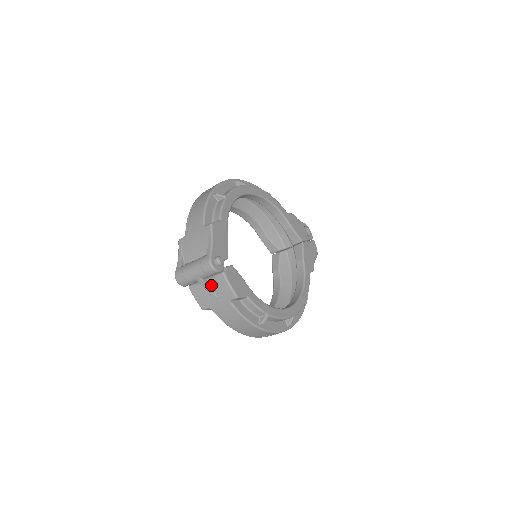
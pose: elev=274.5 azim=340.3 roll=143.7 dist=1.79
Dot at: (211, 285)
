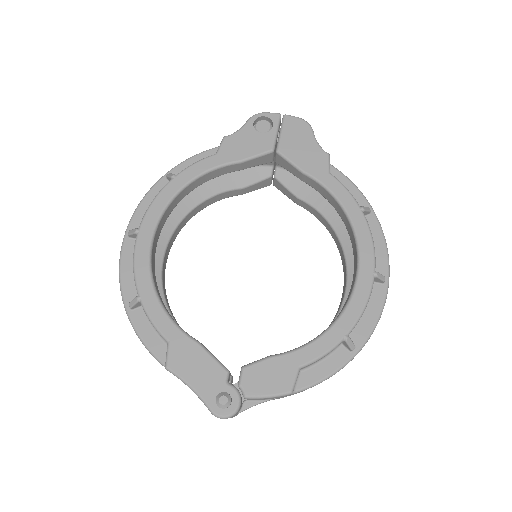
Dot at: (255, 400)
